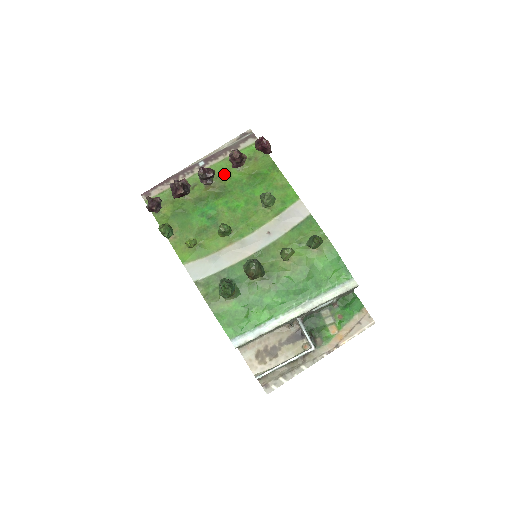
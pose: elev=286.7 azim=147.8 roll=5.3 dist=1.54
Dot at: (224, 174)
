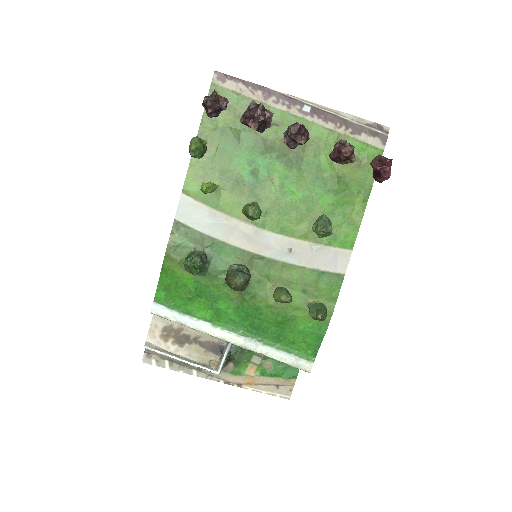
Dot at: (315, 145)
